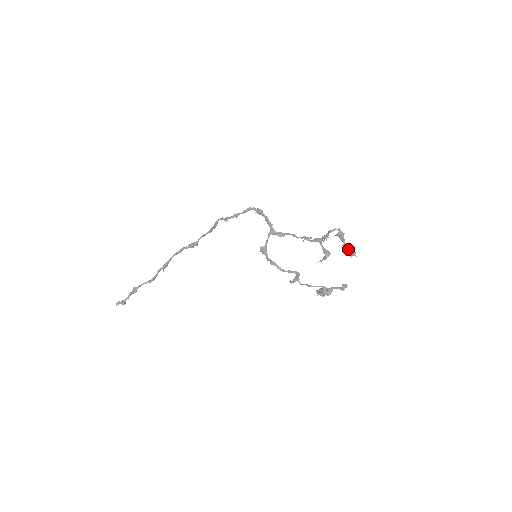
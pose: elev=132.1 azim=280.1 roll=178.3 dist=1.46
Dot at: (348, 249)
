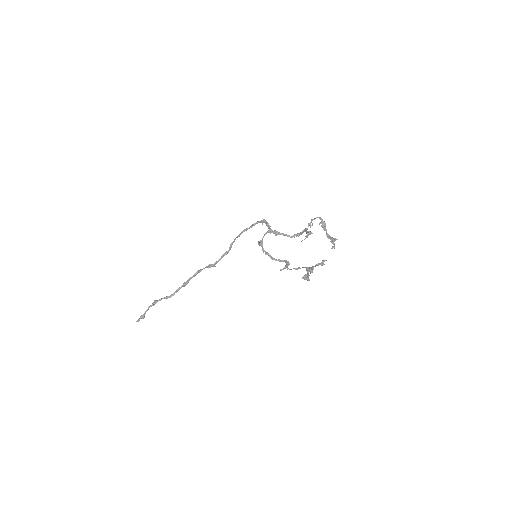
Dot at: (330, 237)
